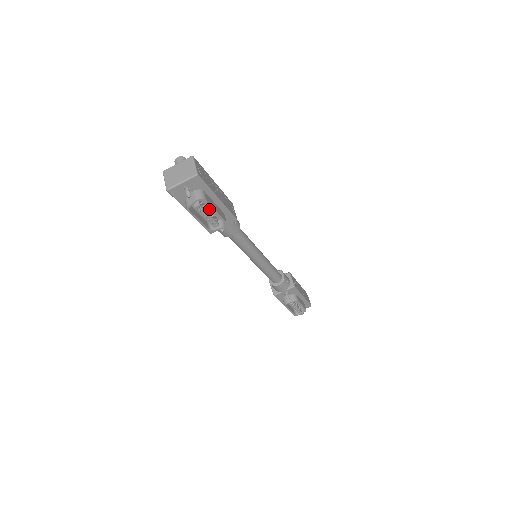
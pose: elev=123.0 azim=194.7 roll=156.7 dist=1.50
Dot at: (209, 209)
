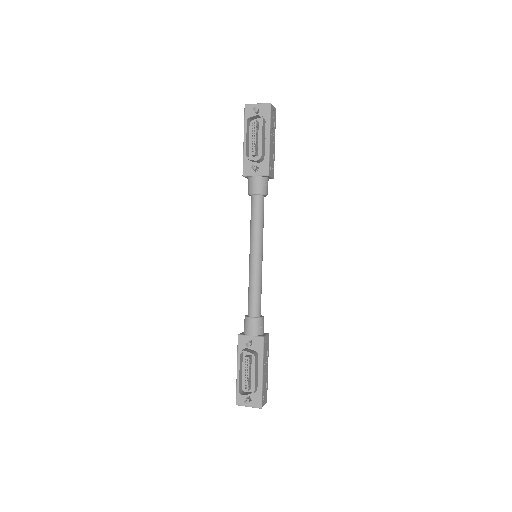
Dot at: (258, 142)
